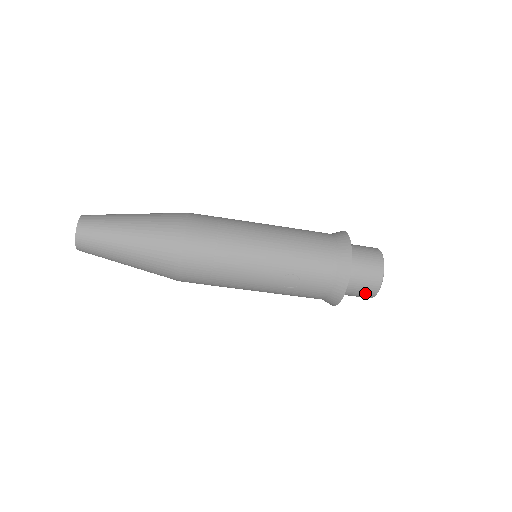
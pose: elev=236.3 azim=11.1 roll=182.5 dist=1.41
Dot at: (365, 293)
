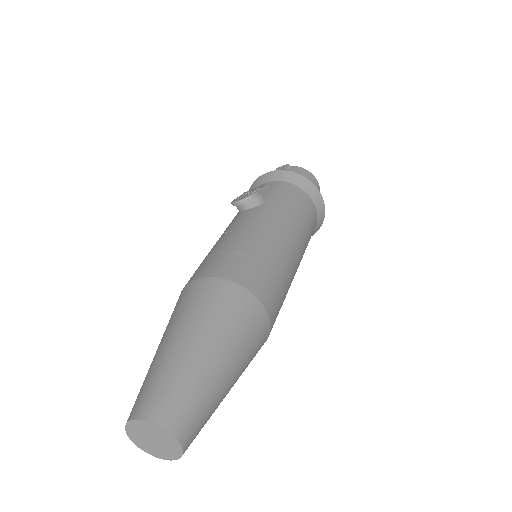
Dot at: occluded
